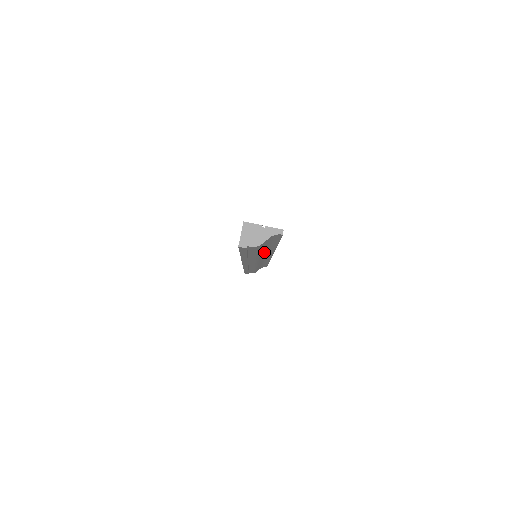
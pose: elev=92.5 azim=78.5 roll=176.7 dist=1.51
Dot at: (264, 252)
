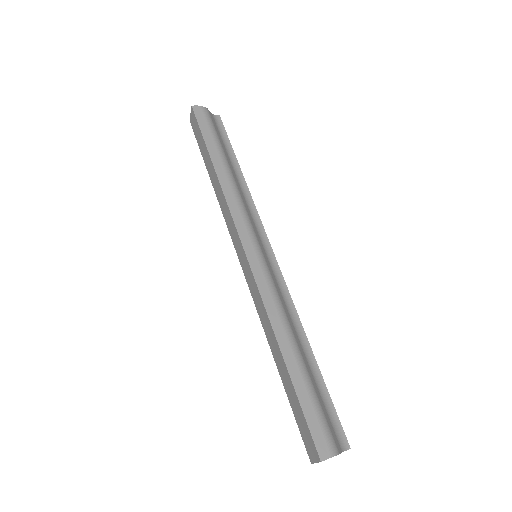
Dot at: (240, 189)
